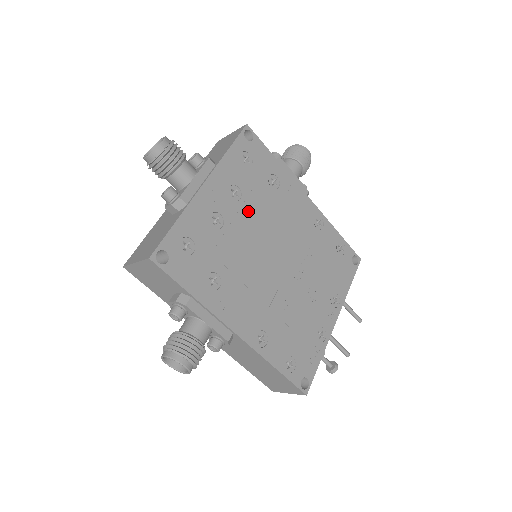
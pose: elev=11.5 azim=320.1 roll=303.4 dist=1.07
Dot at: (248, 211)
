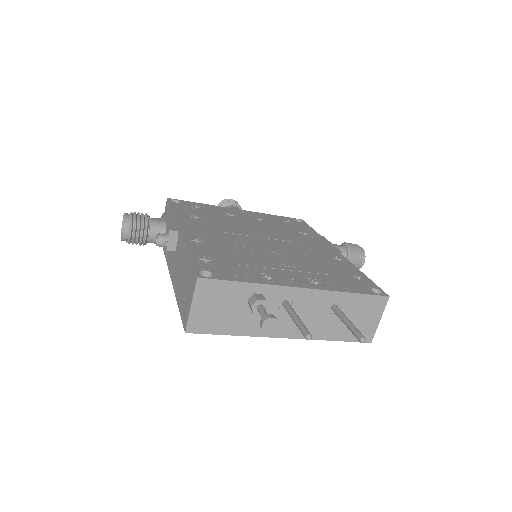
Dot at: (262, 225)
